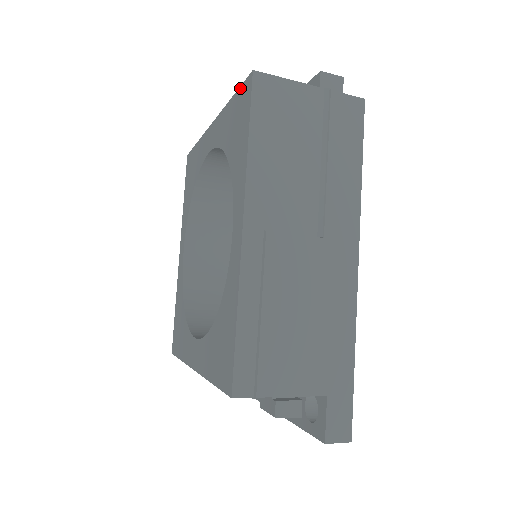
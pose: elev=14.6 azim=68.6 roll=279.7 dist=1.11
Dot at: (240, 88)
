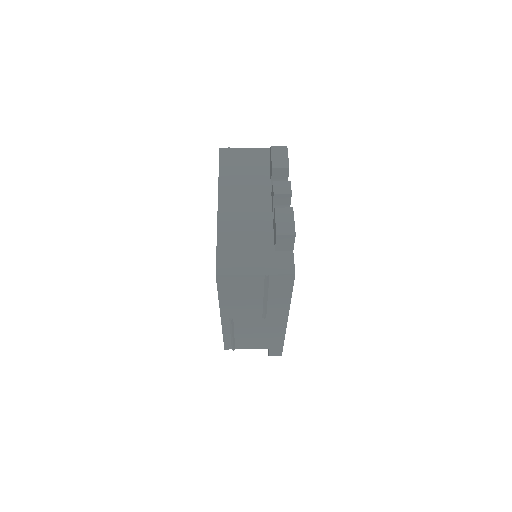
Dot at: (216, 258)
